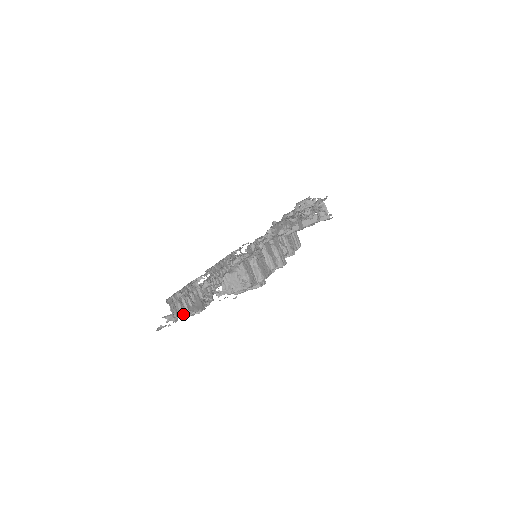
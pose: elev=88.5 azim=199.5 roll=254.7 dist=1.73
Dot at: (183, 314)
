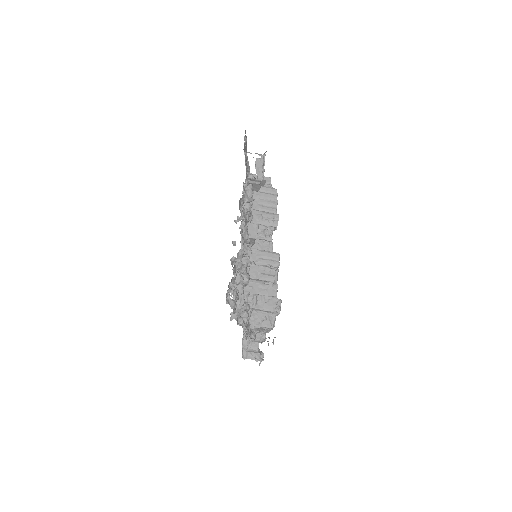
Dot at: (262, 341)
